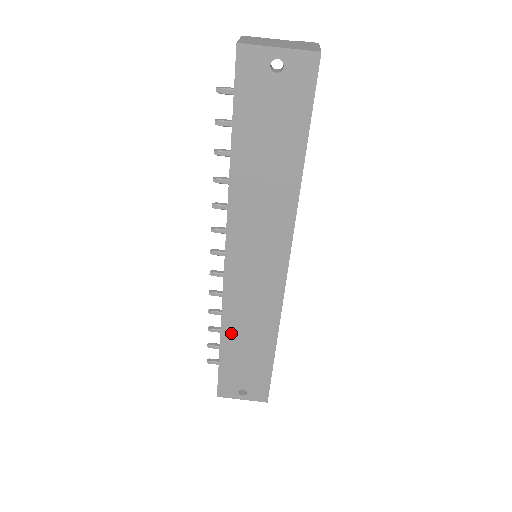
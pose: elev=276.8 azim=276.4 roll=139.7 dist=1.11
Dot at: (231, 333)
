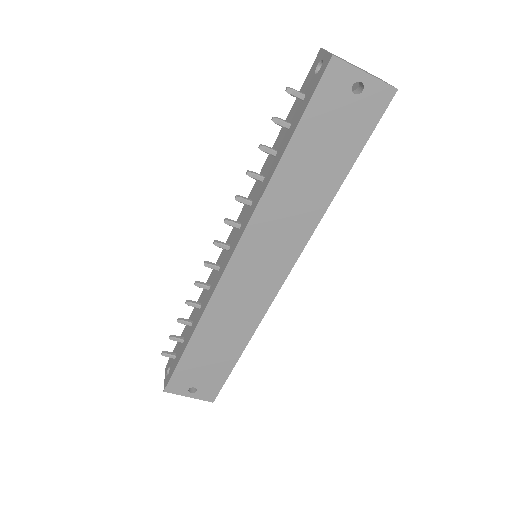
Dot at: (207, 328)
